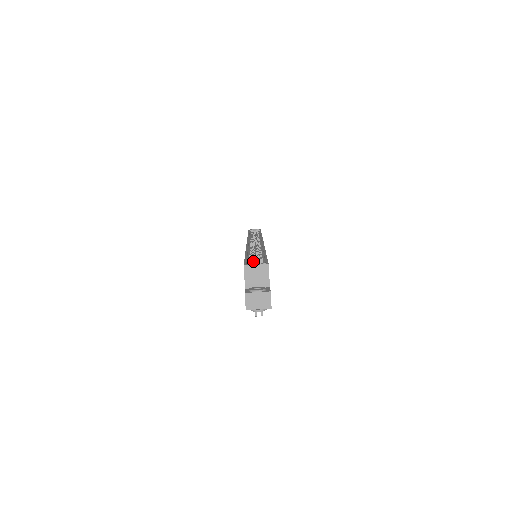
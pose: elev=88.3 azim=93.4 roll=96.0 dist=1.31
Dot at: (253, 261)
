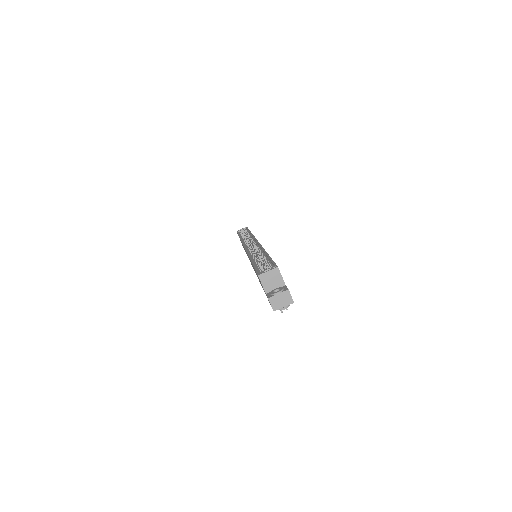
Dot at: (261, 267)
